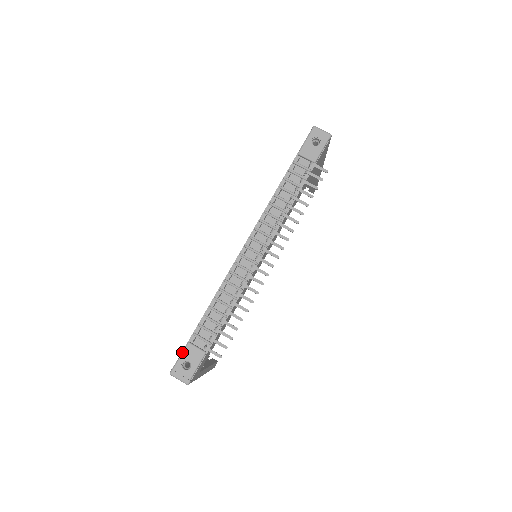
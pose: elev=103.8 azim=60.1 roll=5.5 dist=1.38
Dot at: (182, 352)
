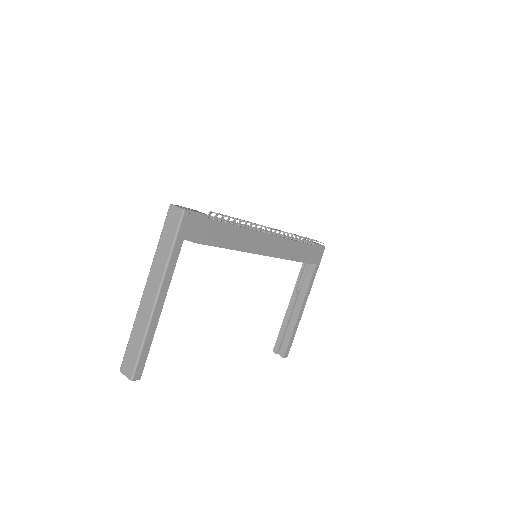
Dot at: occluded
